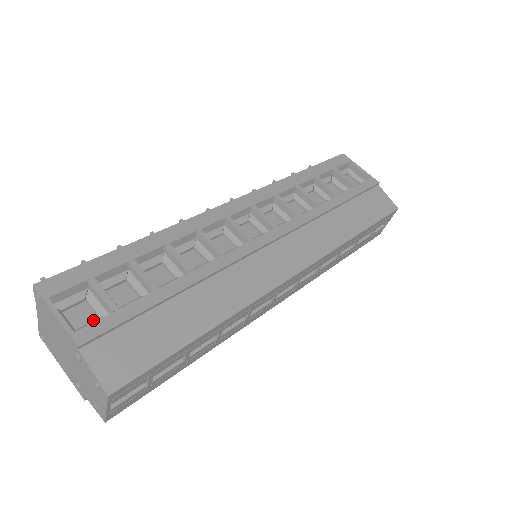
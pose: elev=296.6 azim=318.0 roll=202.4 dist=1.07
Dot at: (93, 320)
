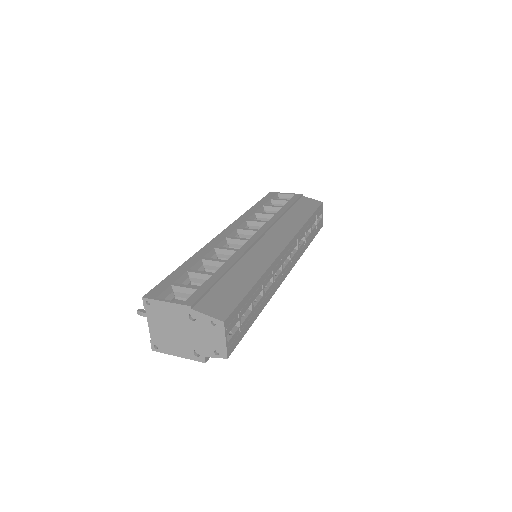
Dot at: occluded
